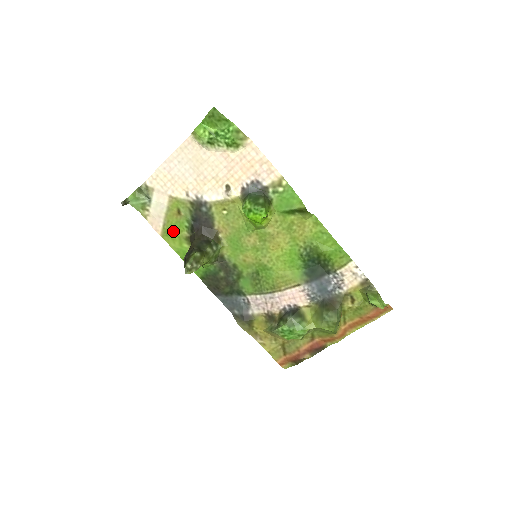
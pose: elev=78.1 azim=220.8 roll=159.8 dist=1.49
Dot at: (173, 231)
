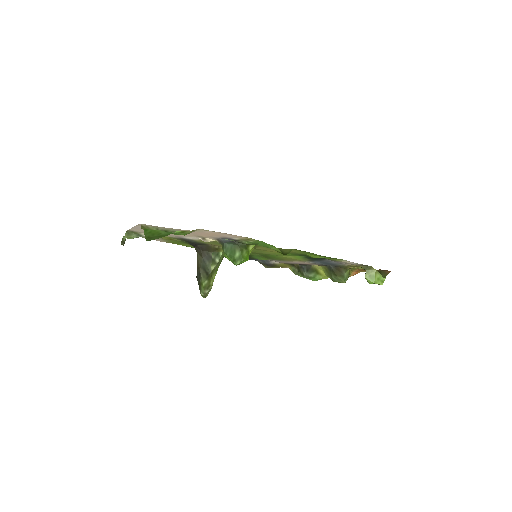
Dot at: occluded
